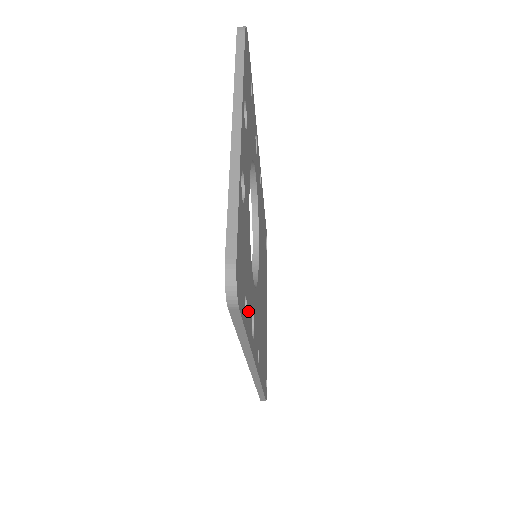
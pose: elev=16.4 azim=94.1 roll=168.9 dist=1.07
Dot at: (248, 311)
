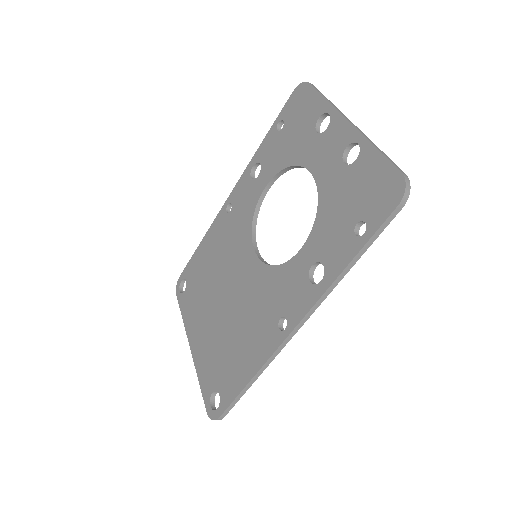
Dot at: occluded
